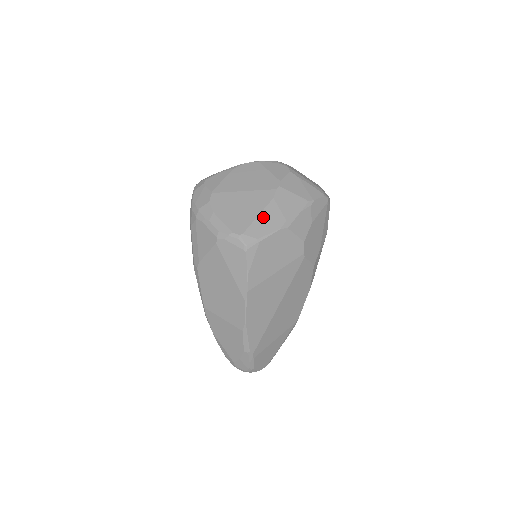
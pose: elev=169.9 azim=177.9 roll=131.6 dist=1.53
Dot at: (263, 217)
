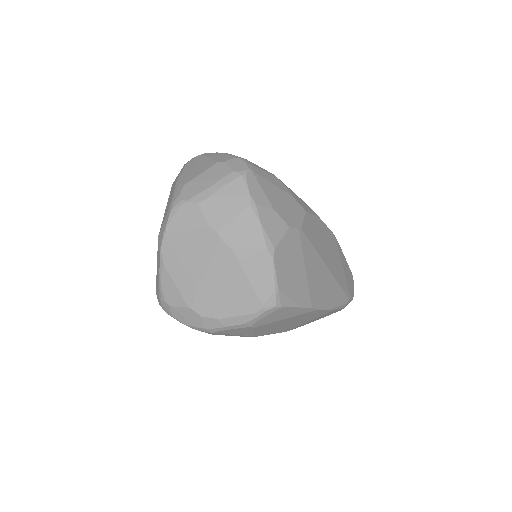
Dot at: (251, 273)
